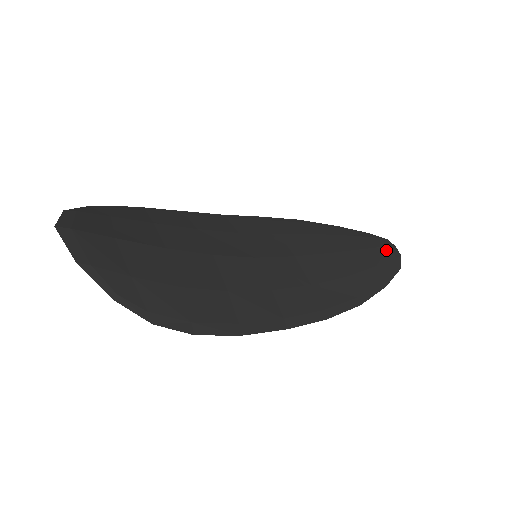
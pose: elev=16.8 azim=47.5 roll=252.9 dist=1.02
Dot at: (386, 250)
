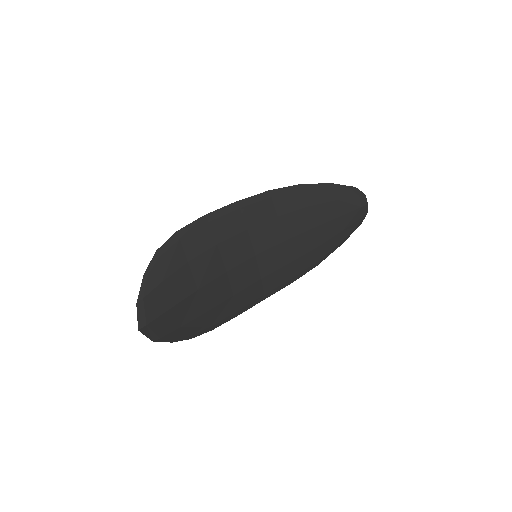
Dot at: (358, 212)
